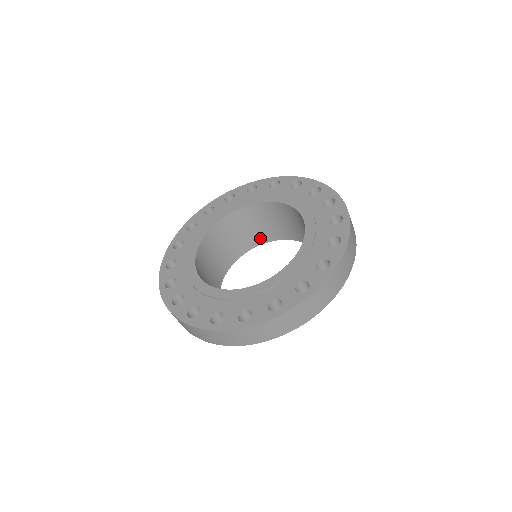
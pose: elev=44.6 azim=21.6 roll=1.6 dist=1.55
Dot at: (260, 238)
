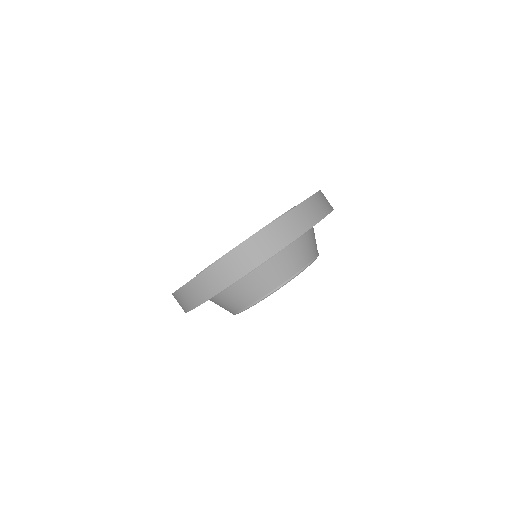
Dot at: occluded
